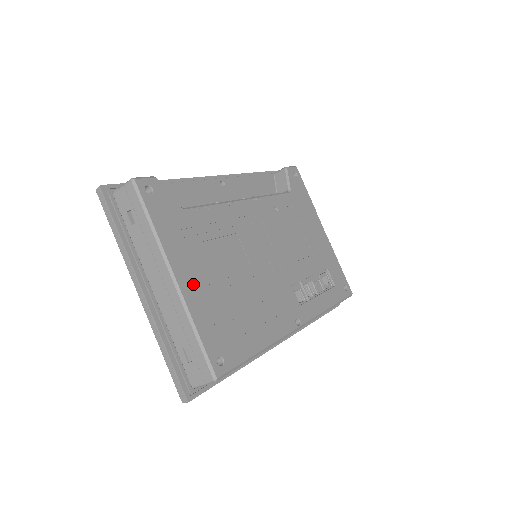
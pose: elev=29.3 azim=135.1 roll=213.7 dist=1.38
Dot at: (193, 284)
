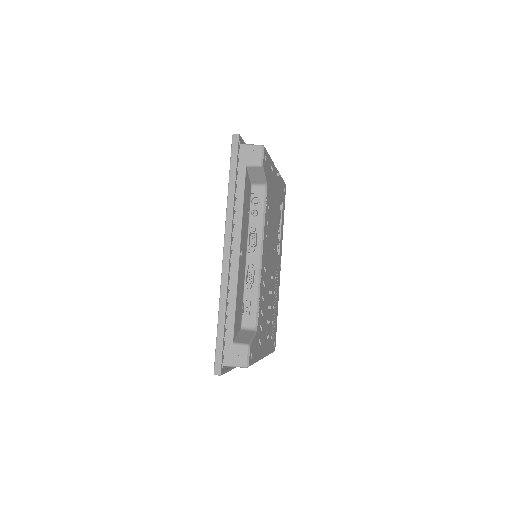
Dot at: (266, 345)
